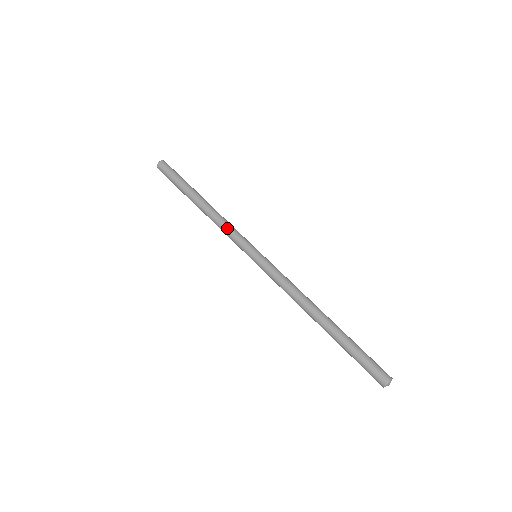
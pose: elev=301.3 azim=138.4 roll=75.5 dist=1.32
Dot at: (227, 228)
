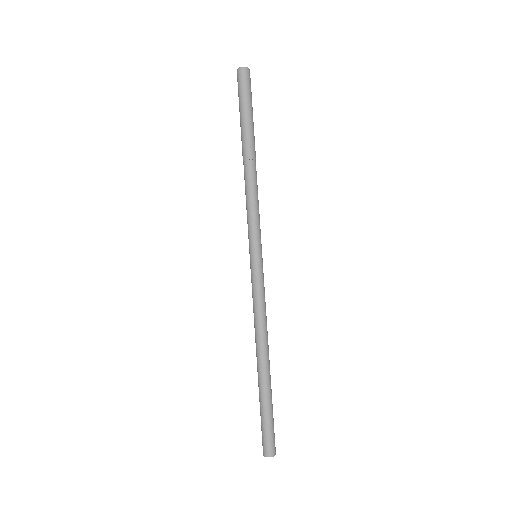
Dot at: (249, 207)
